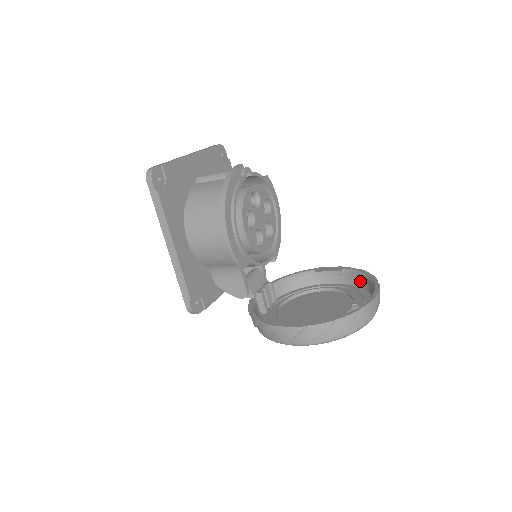
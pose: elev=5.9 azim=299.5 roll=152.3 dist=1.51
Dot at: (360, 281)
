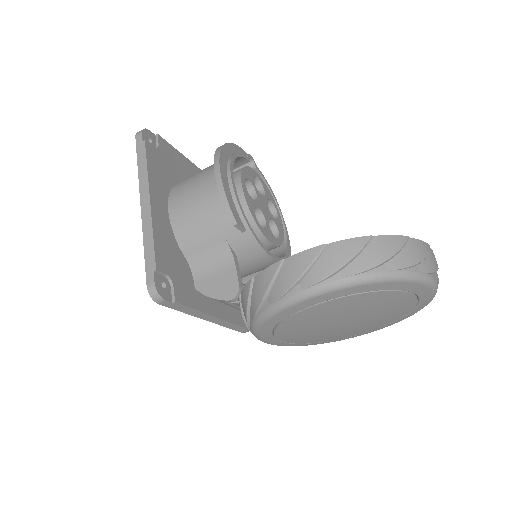
Dot at: occluded
